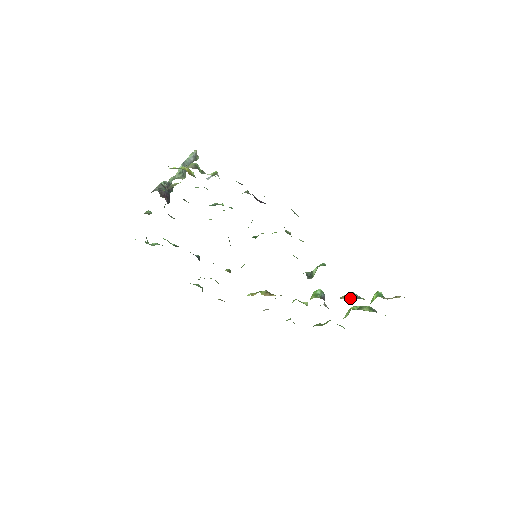
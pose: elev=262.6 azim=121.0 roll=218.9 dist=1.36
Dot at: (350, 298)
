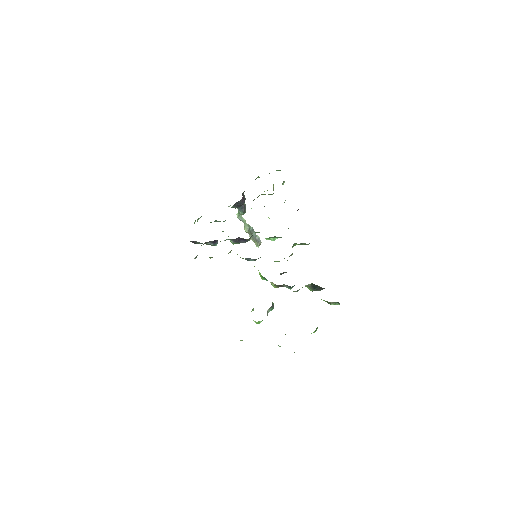
Dot at: occluded
